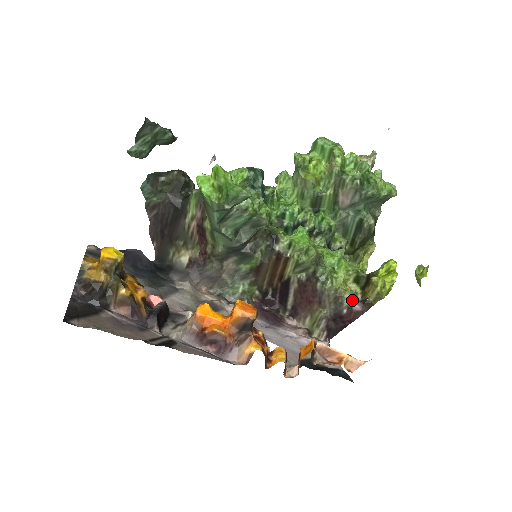
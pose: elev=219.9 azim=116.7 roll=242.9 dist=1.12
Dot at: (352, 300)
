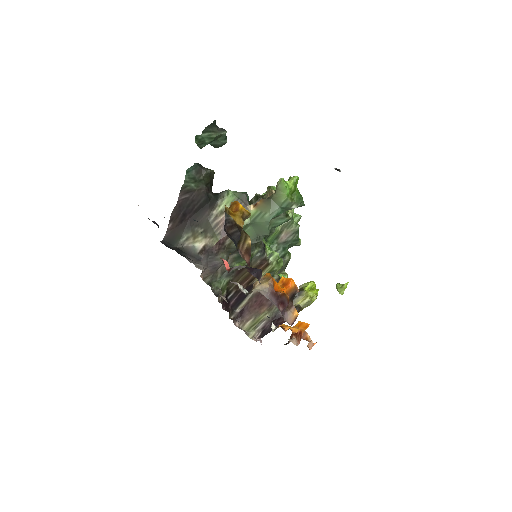
Dot at: occluded
